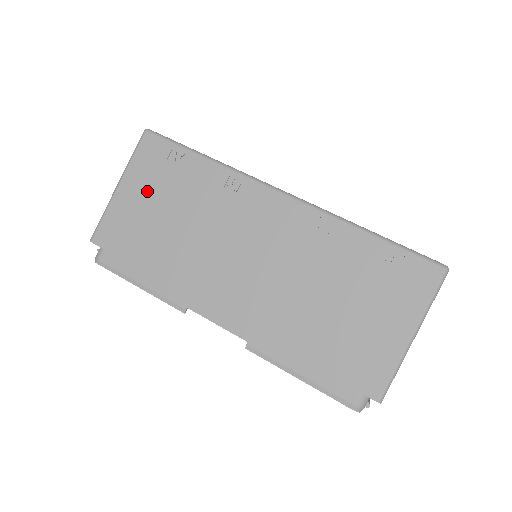
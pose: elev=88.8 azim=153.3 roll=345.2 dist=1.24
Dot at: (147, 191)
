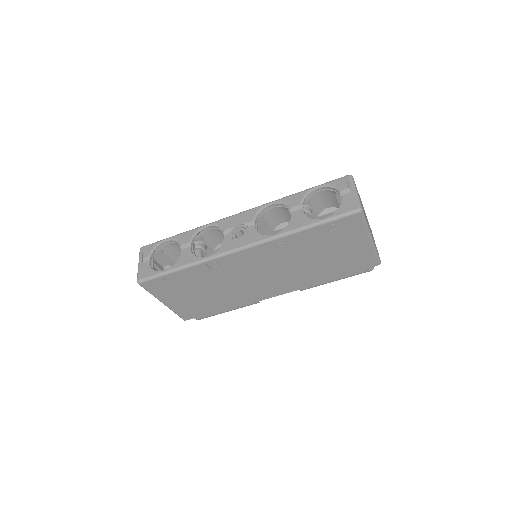
Dot at: (179, 295)
